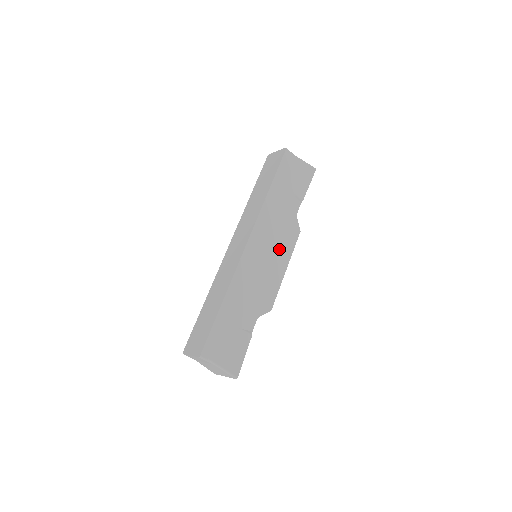
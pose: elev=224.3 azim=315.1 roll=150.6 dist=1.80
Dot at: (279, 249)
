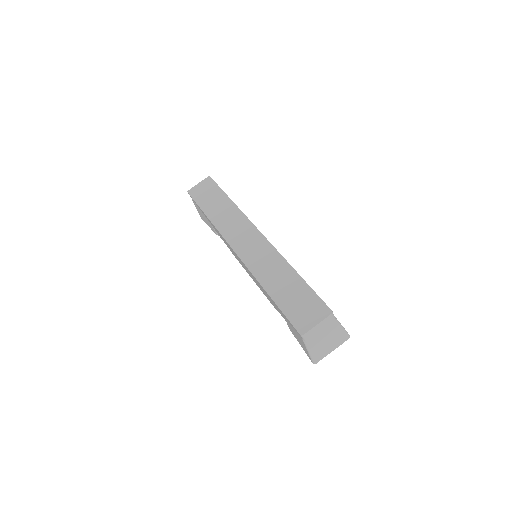
Dot at: occluded
